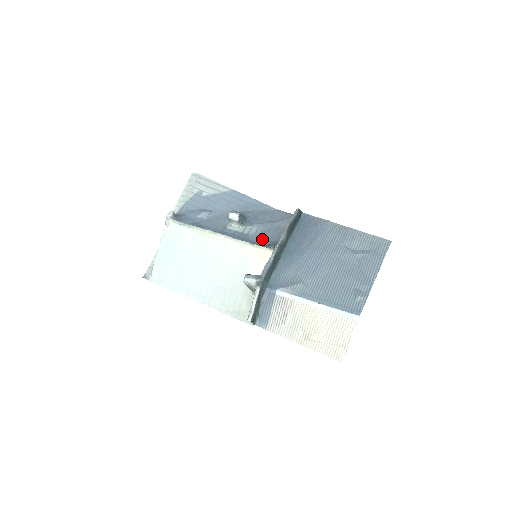
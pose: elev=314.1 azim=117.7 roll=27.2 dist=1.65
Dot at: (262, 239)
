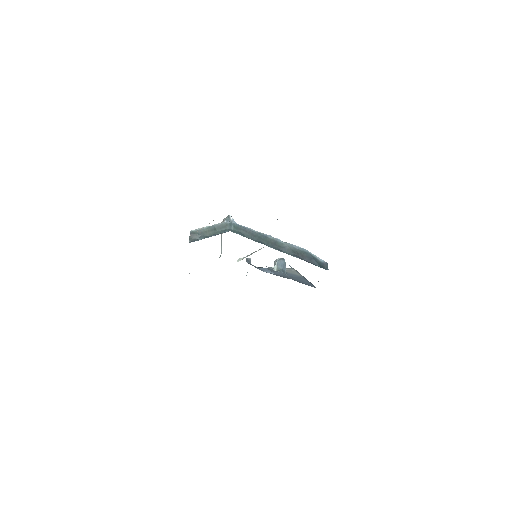
Dot at: occluded
